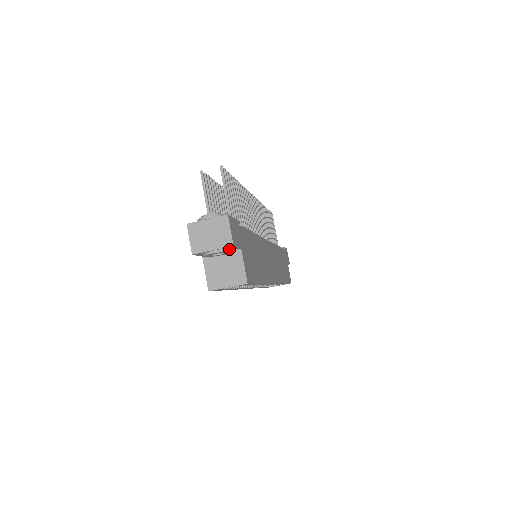
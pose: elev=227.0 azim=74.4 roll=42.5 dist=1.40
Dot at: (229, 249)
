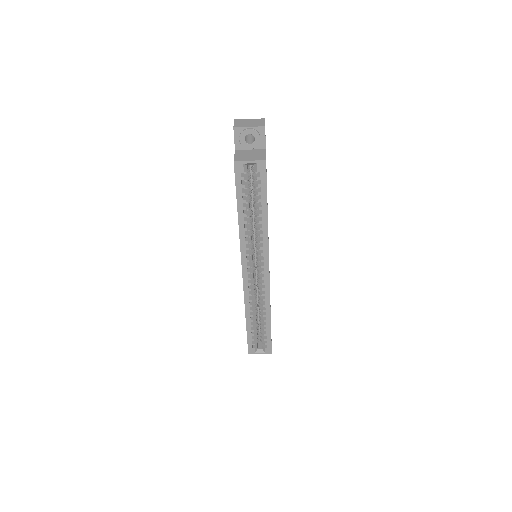
Dot at: (260, 135)
